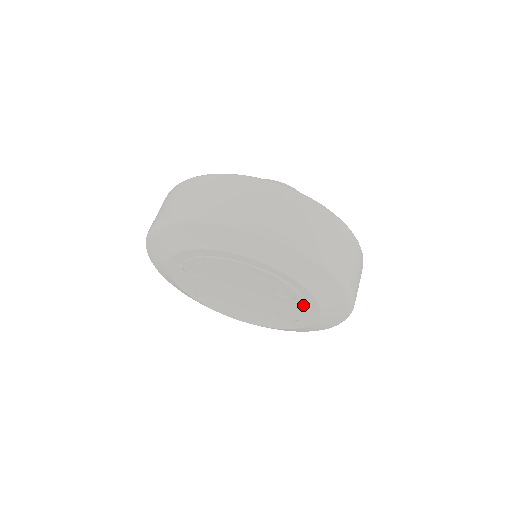
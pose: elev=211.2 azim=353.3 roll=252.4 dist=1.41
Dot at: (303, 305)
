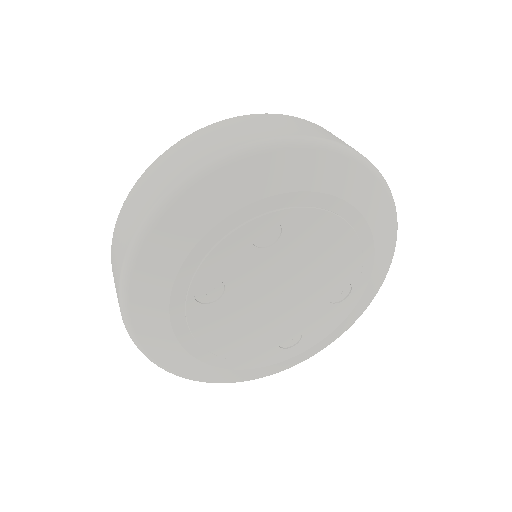
Dot at: (334, 315)
